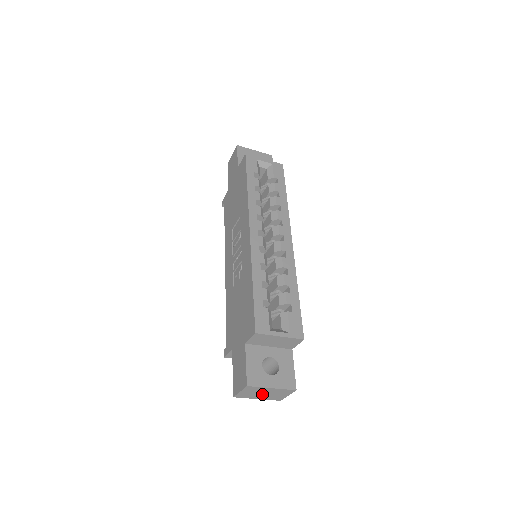
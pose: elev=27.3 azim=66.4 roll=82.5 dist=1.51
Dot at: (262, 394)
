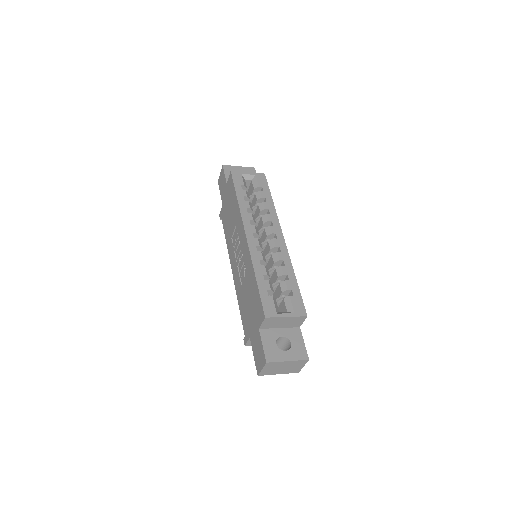
Dot at: (281, 369)
